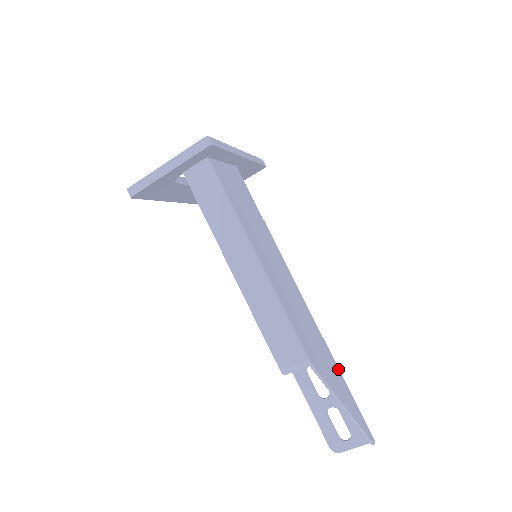
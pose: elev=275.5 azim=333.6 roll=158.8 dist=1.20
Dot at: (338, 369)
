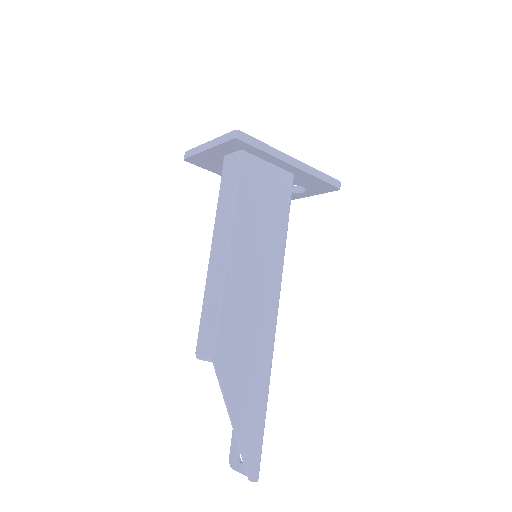
Dot at: (266, 396)
